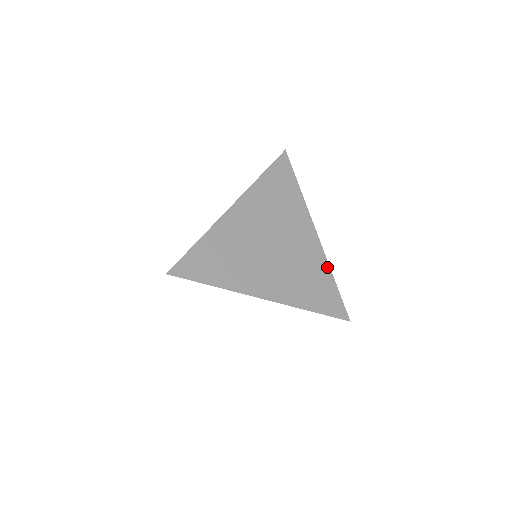
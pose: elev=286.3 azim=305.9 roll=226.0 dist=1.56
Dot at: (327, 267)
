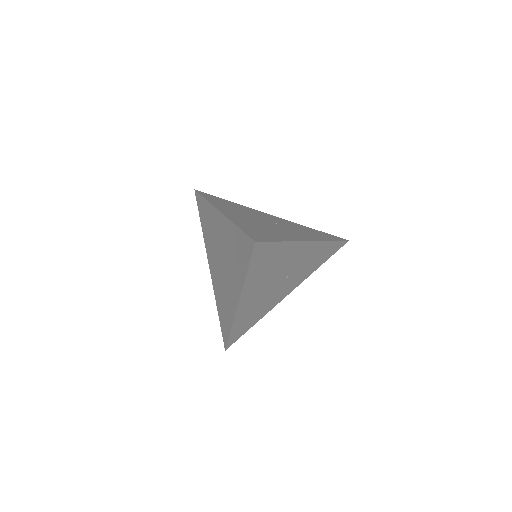
Dot at: (300, 225)
